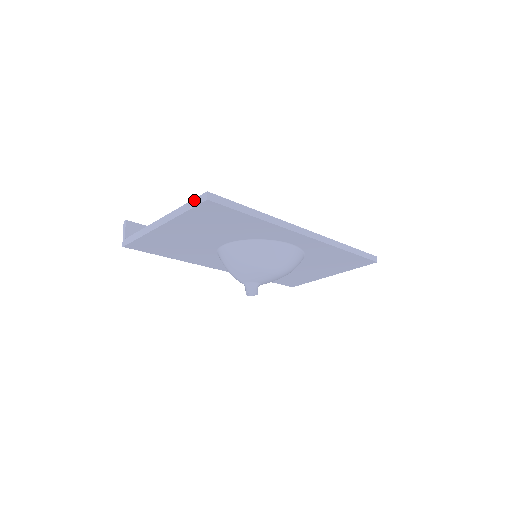
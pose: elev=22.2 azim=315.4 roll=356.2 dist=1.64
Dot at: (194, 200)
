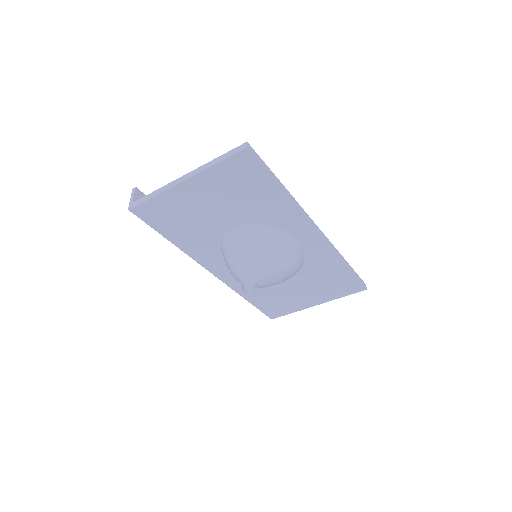
Dot at: (230, 151)
